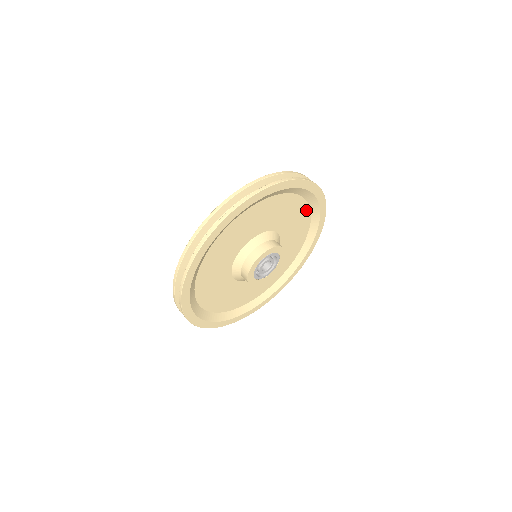
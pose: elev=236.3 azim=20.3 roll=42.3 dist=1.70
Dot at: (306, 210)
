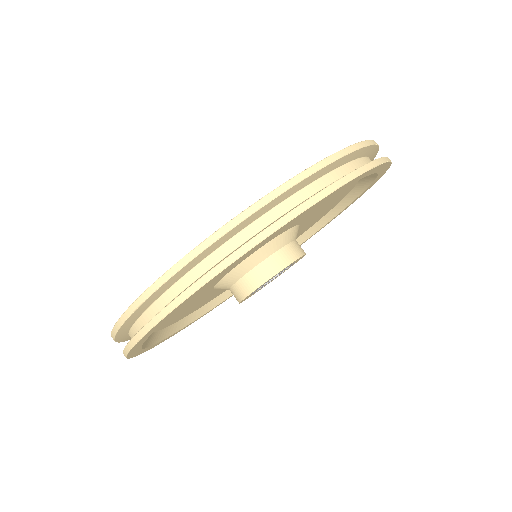
Dot at: occluded
